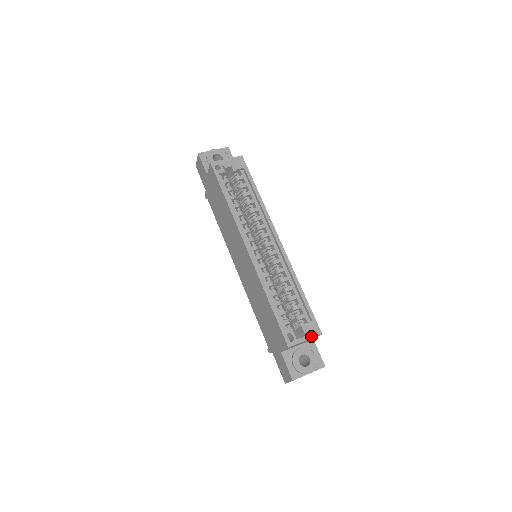
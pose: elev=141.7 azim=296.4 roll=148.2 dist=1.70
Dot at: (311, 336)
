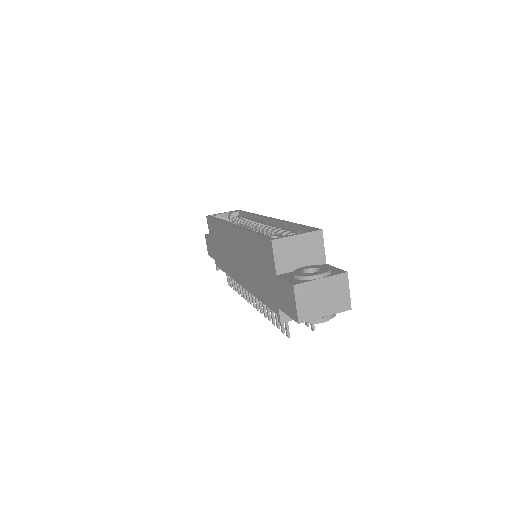
Dot at: (306, 232)
